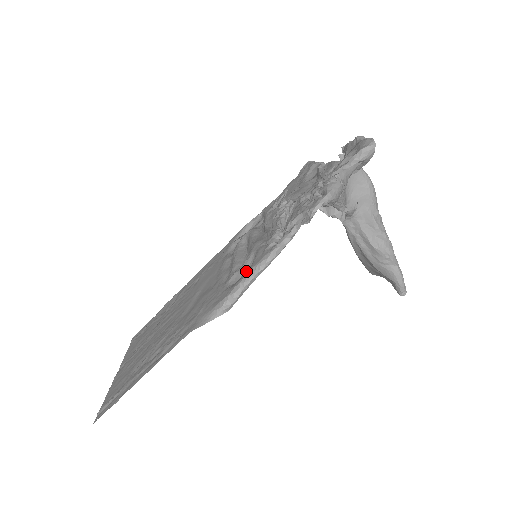
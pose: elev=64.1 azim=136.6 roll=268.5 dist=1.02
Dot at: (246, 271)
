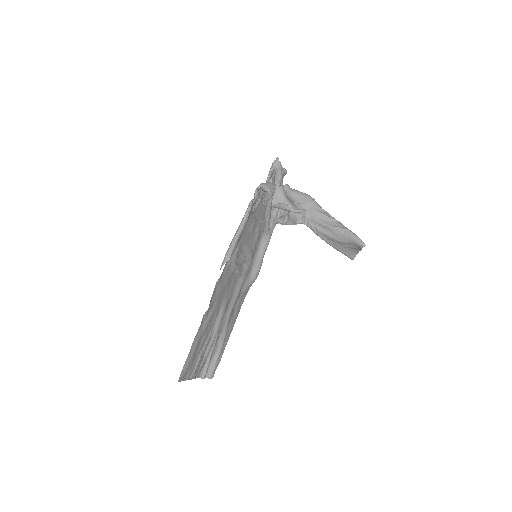
Dot at: (238, 244)
